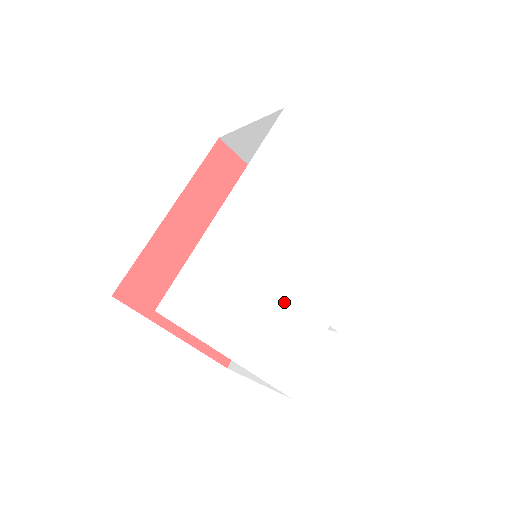
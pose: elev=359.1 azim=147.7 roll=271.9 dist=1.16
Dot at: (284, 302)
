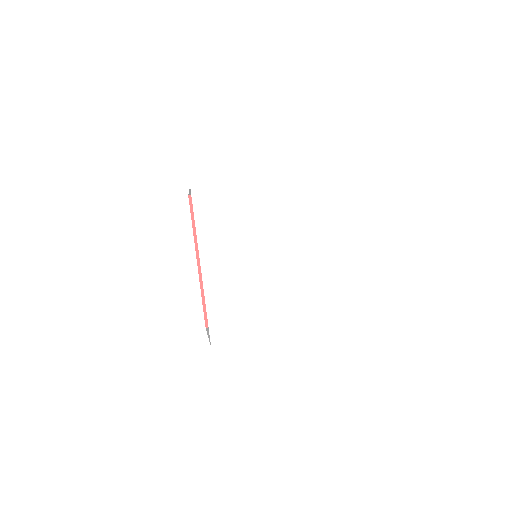
Dot at: (279, 285)
